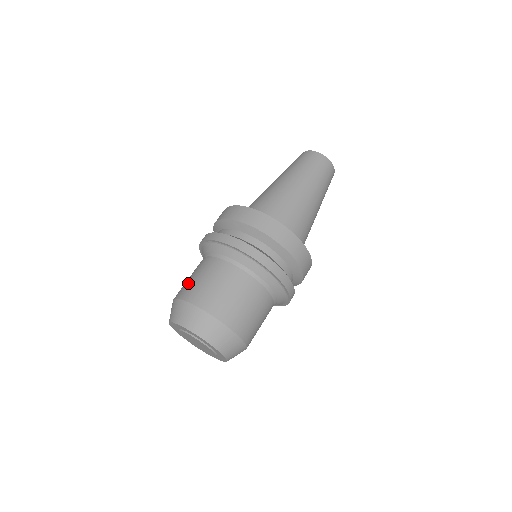
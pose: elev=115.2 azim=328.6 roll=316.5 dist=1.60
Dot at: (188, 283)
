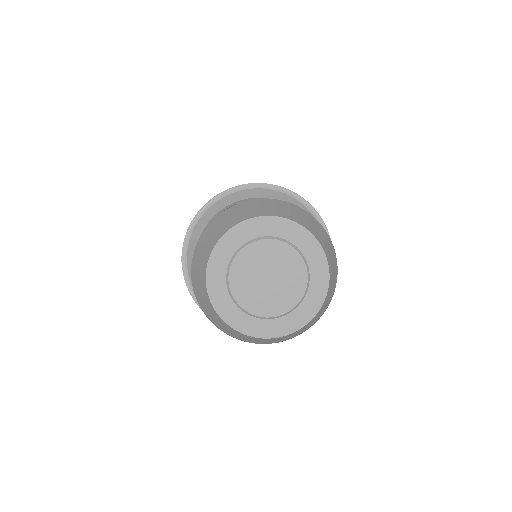
Dot at: occluded
